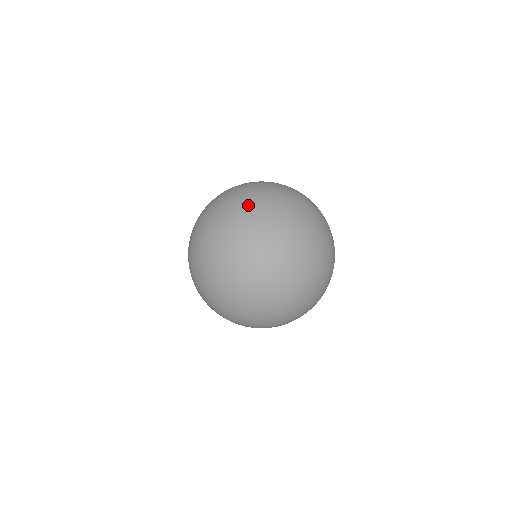
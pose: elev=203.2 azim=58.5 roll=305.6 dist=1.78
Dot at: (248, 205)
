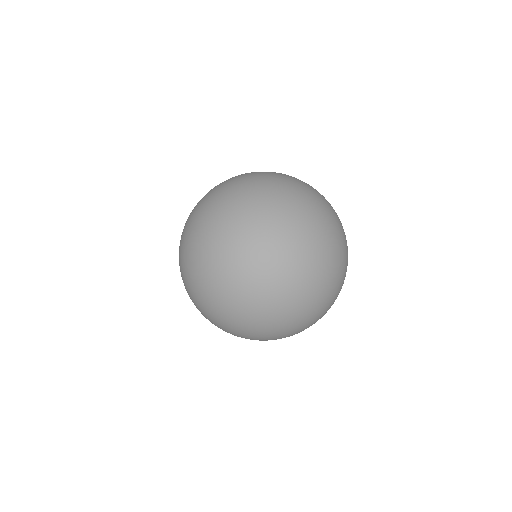
Dot at: (297, 330)
